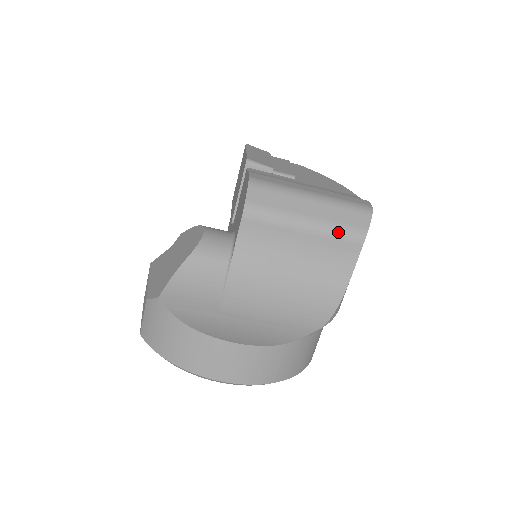
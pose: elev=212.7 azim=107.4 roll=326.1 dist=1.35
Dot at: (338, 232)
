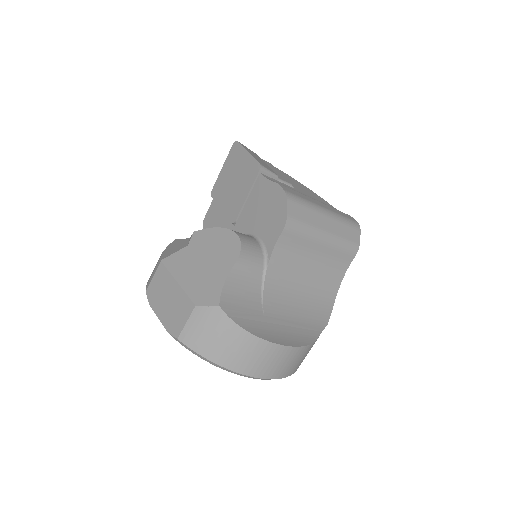
Dot at: (343, 245)
